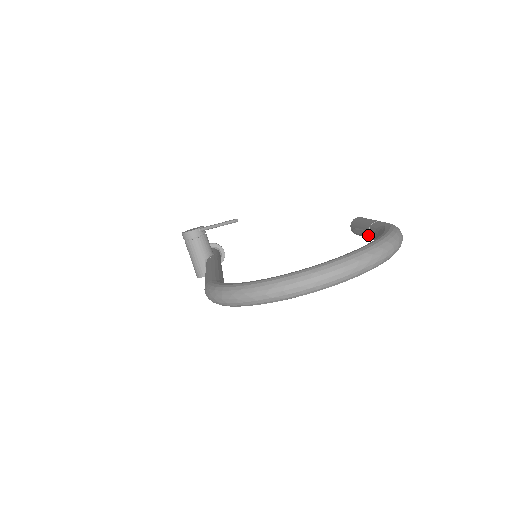
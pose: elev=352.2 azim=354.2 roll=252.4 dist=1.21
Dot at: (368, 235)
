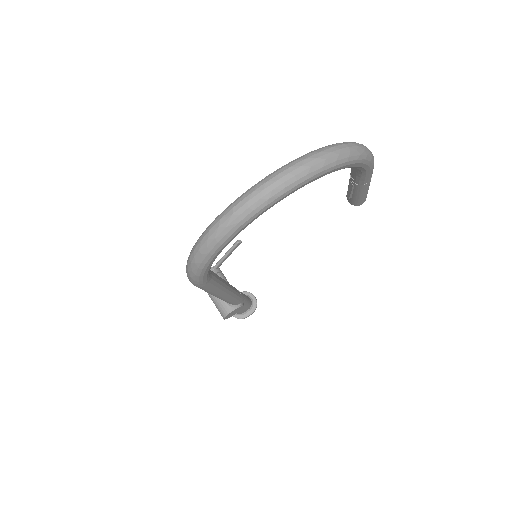
Dot at: (353, 184)
